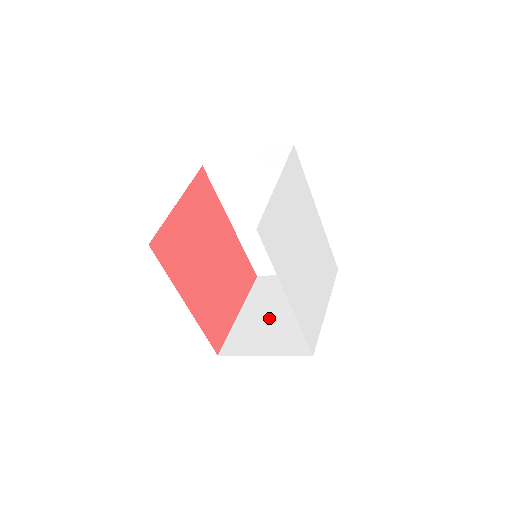
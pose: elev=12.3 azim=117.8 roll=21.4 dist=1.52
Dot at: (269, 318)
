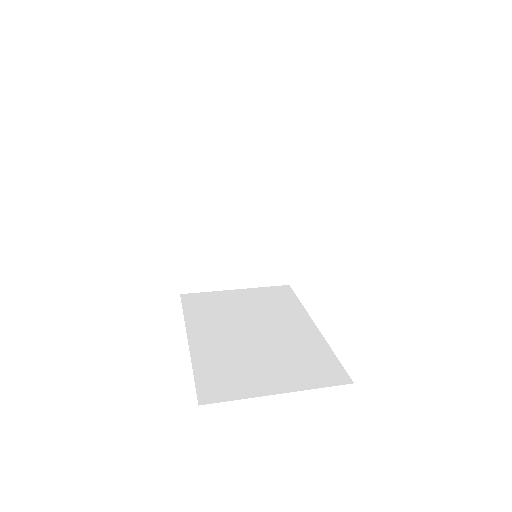
Dot at: (225, 237)
